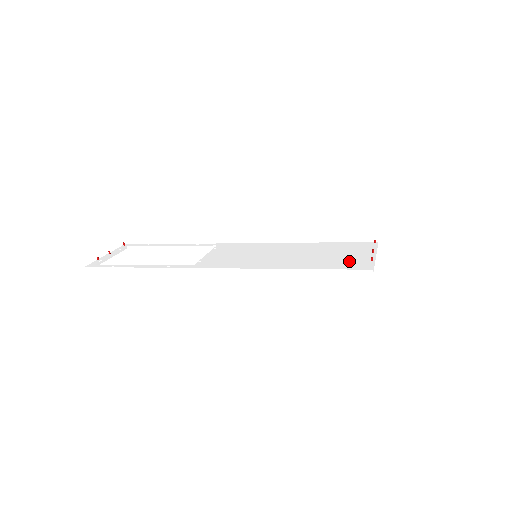
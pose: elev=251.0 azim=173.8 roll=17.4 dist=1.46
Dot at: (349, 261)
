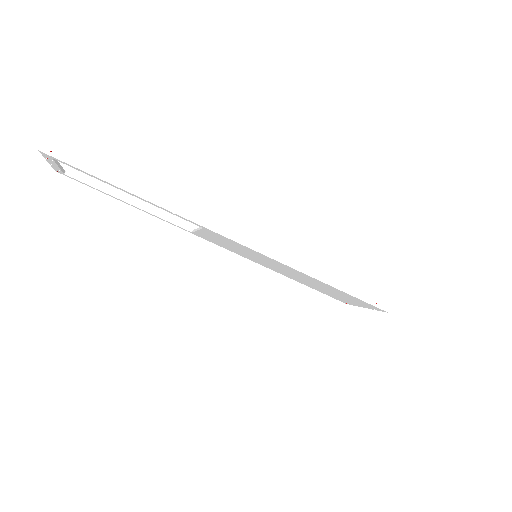
Dot at: occluded
